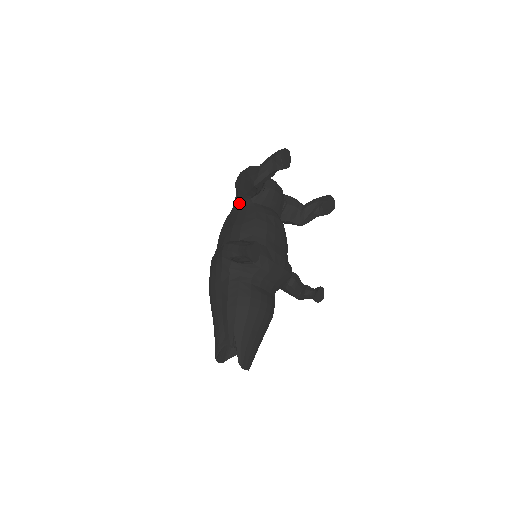
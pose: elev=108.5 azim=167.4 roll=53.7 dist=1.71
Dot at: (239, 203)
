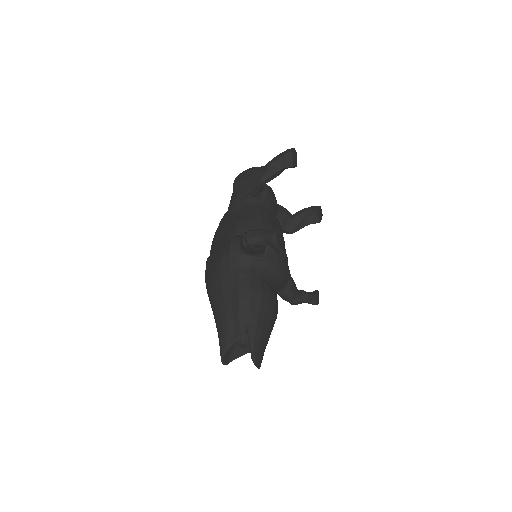
Dot at: (238, 203)
